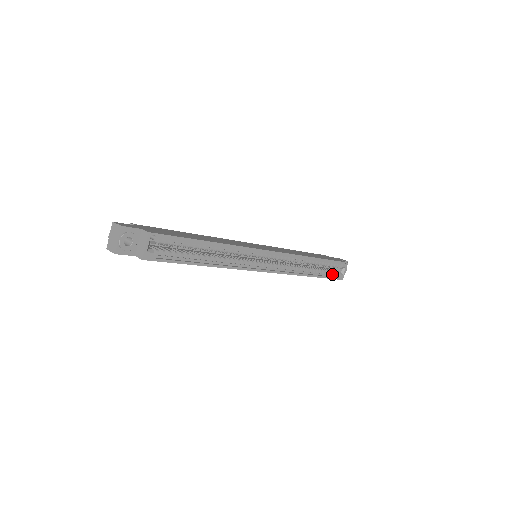
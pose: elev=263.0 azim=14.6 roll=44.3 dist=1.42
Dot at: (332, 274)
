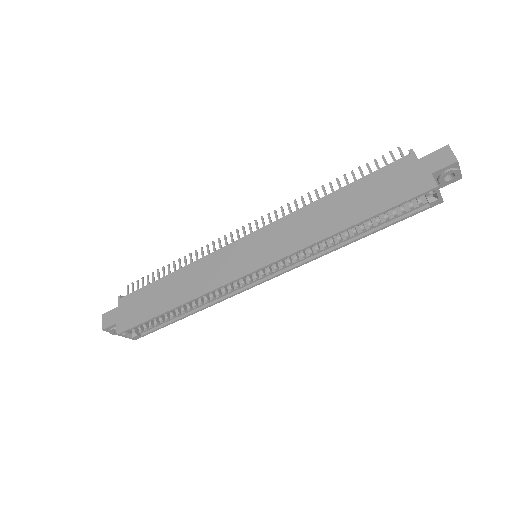
Dot at: (410, 209)
